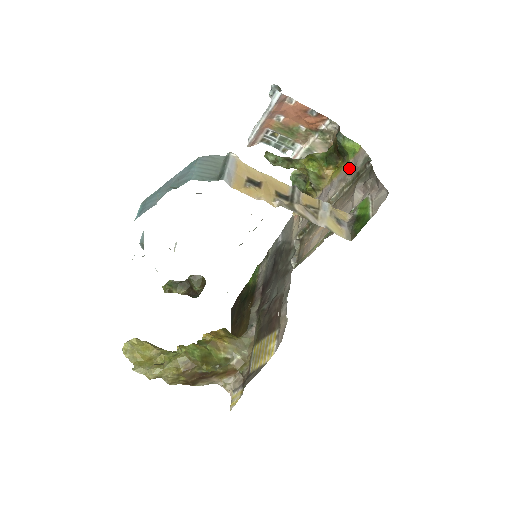
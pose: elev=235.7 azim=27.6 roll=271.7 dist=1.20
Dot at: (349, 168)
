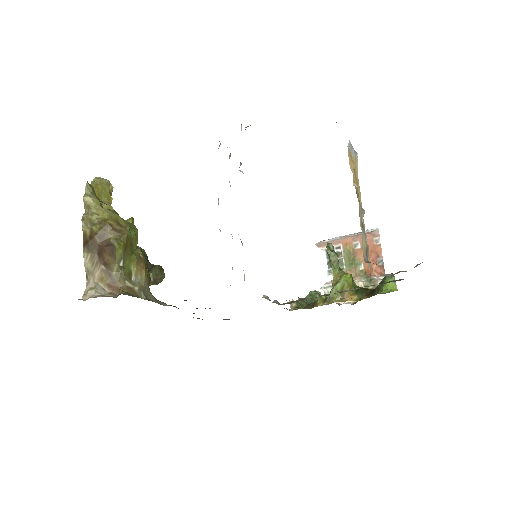
Dot at: occluded
